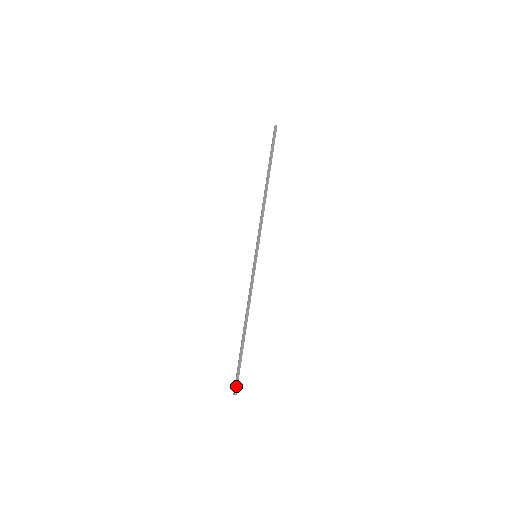
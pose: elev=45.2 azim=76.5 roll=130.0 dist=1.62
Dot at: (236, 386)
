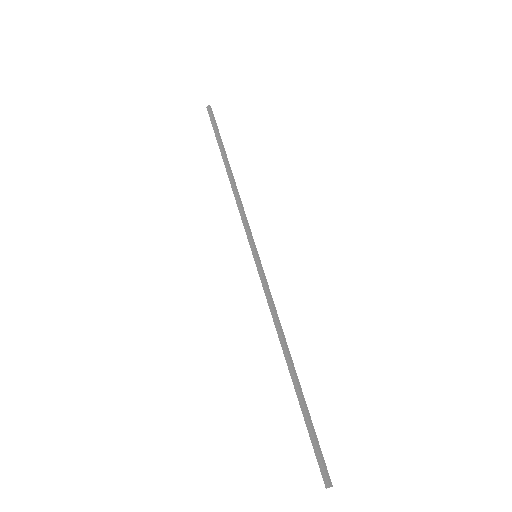
Dot at: (322, 469)
